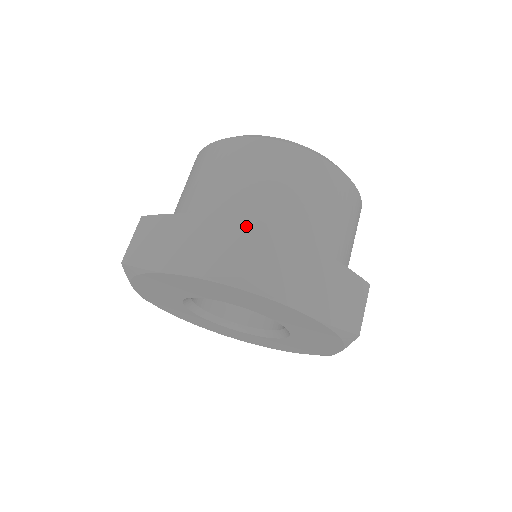
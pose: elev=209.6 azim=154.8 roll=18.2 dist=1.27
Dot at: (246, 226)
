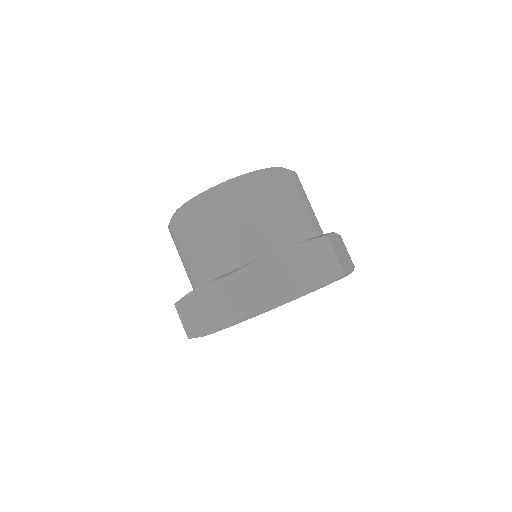
Dot at: (322, 243)
